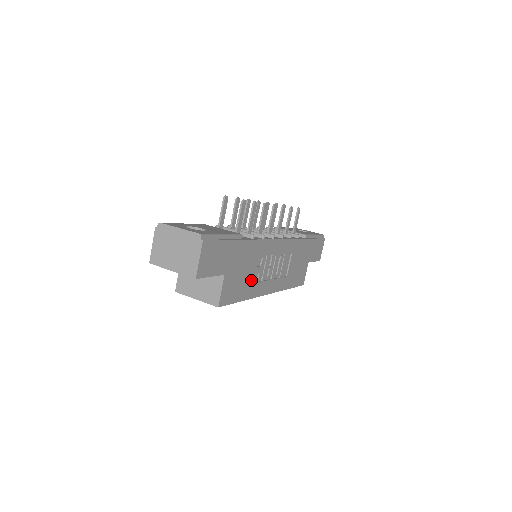
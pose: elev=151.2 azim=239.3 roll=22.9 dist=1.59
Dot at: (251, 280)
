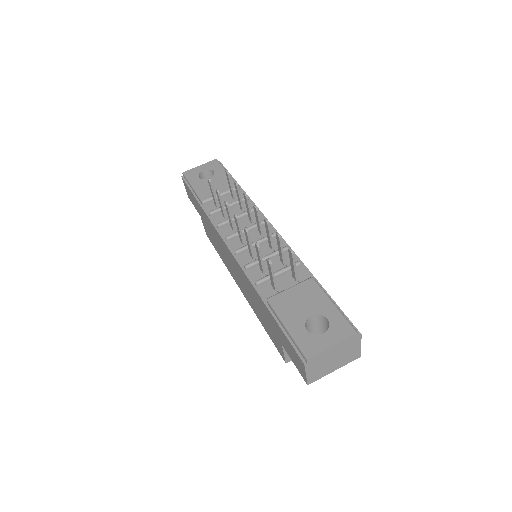
Dot at: occluded
